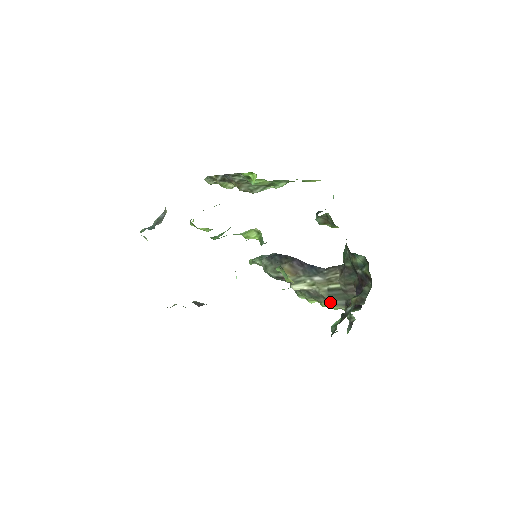
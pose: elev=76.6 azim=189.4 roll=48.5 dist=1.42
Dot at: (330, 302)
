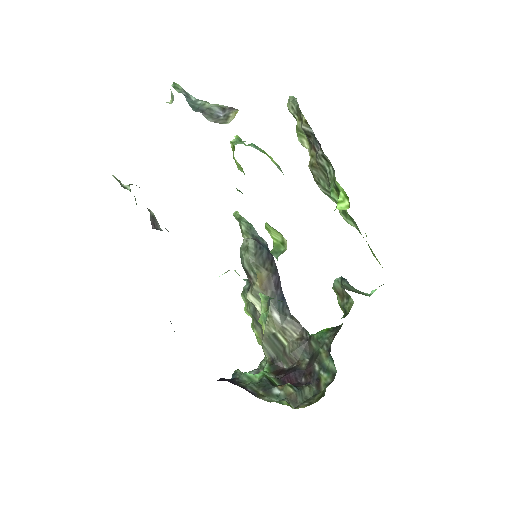
Dot at: (263, 341)
